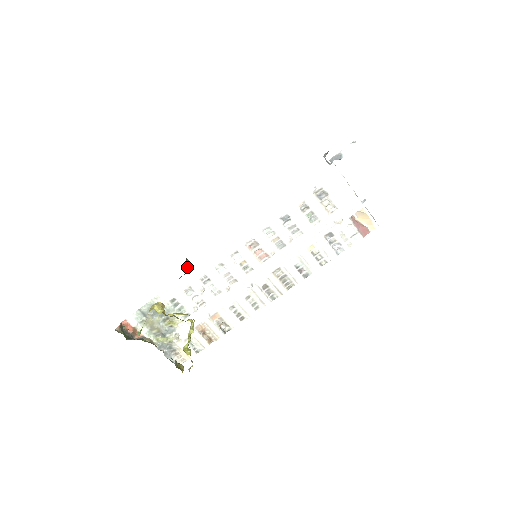
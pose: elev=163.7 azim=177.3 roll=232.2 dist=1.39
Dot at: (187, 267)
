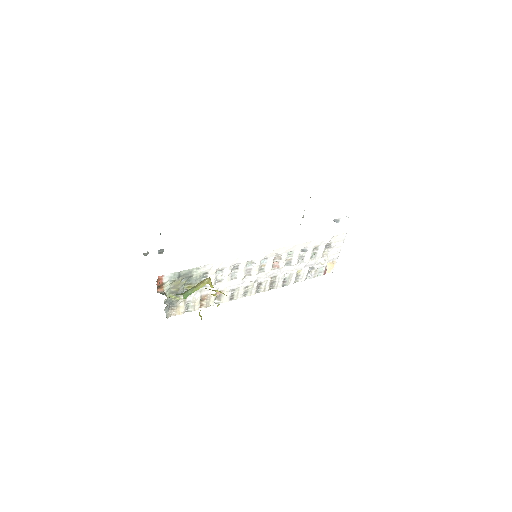
Dot at: occluded
